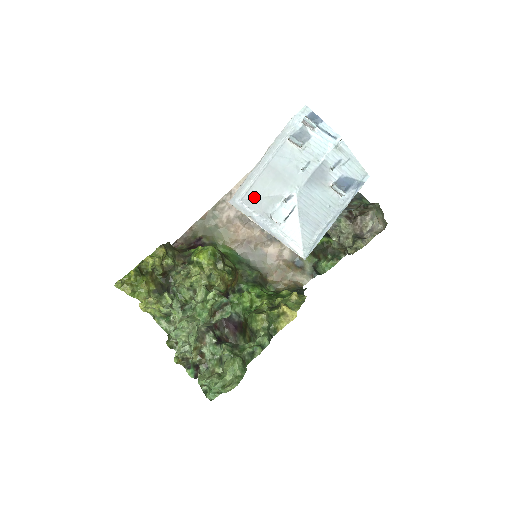
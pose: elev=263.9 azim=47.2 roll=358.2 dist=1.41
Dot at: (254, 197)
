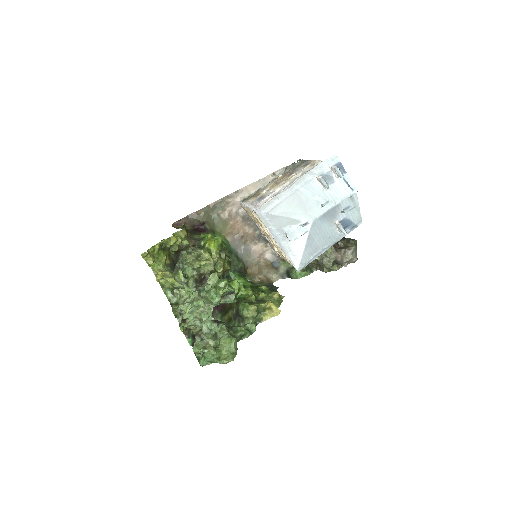
Dot at: (278, 214)
